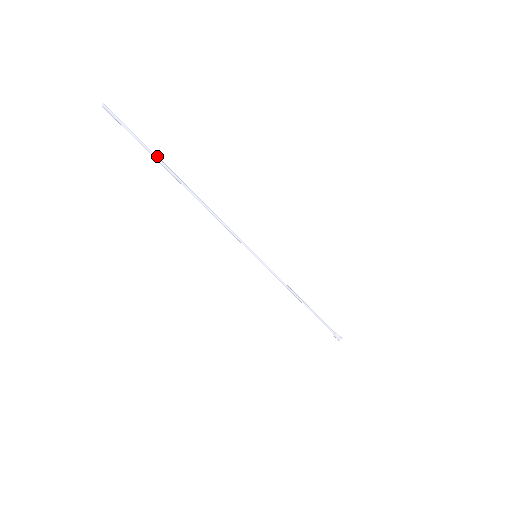
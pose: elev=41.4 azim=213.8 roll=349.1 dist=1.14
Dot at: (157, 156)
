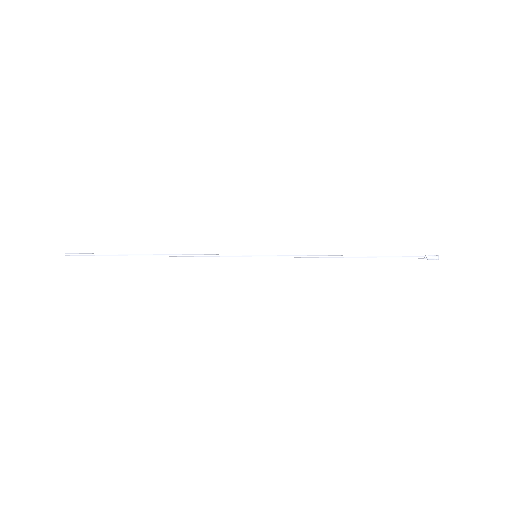
Dot at: (119, 254)
